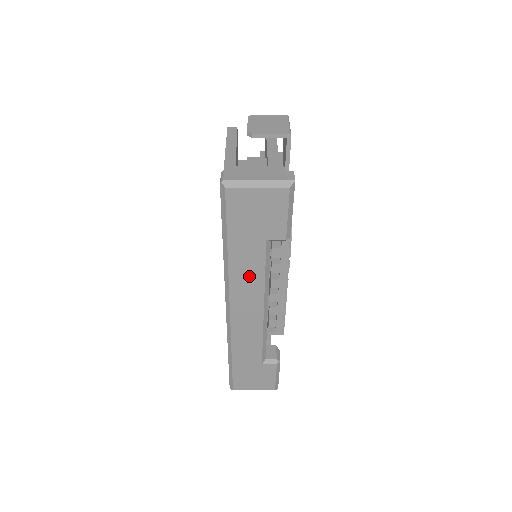
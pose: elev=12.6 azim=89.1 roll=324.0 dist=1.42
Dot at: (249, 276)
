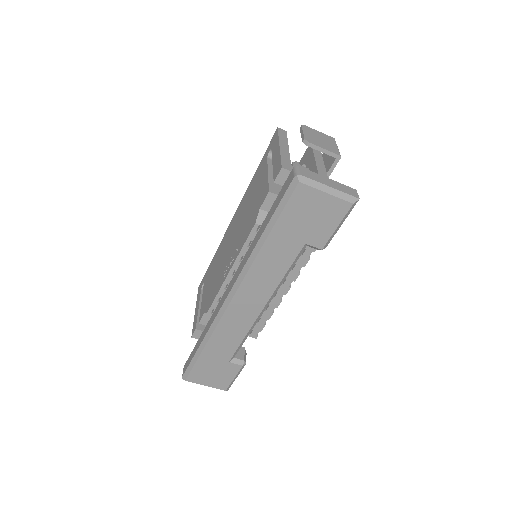
Dot at: (269, 272)
